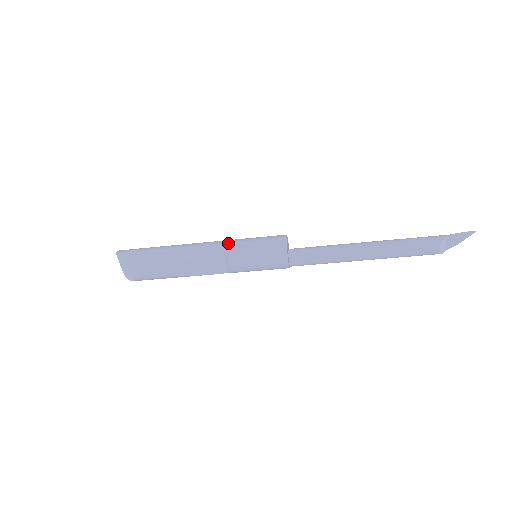
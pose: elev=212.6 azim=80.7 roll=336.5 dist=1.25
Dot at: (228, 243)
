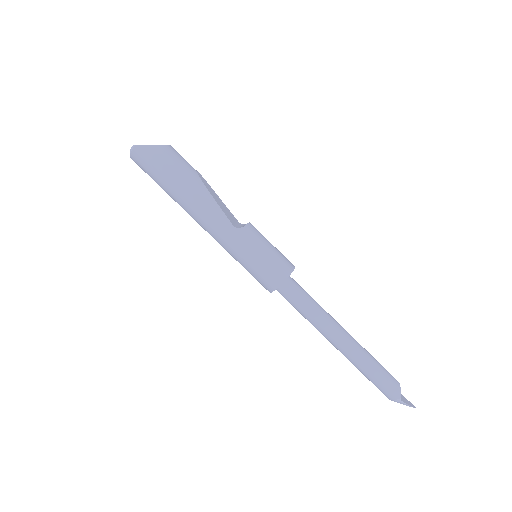
Dot at: occluded
